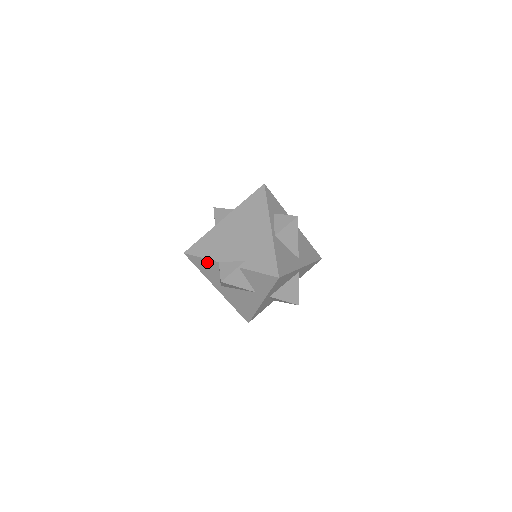
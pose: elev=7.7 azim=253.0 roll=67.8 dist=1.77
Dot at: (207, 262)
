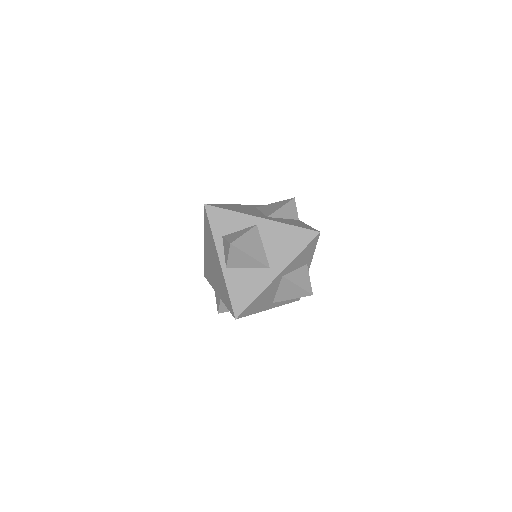
Dot at: occluded
